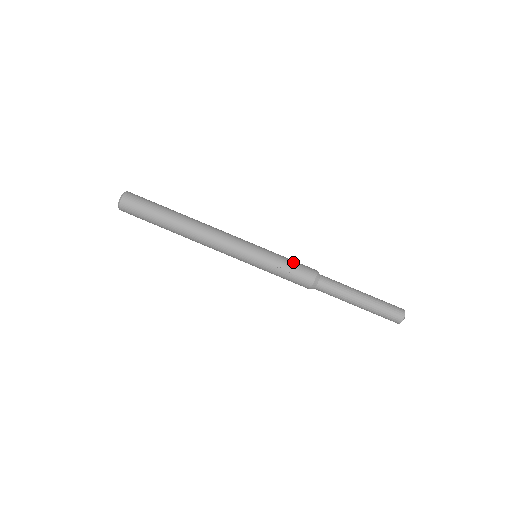
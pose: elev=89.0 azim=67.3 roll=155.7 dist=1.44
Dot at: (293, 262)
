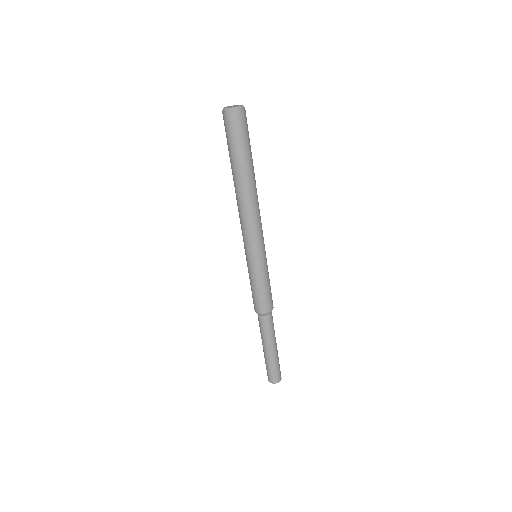
Dot at: (270, 288)
